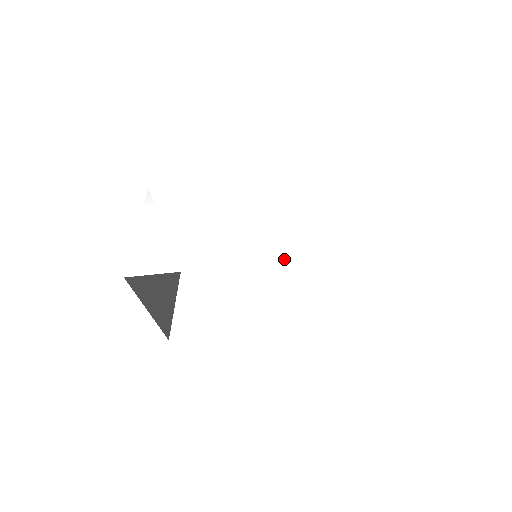
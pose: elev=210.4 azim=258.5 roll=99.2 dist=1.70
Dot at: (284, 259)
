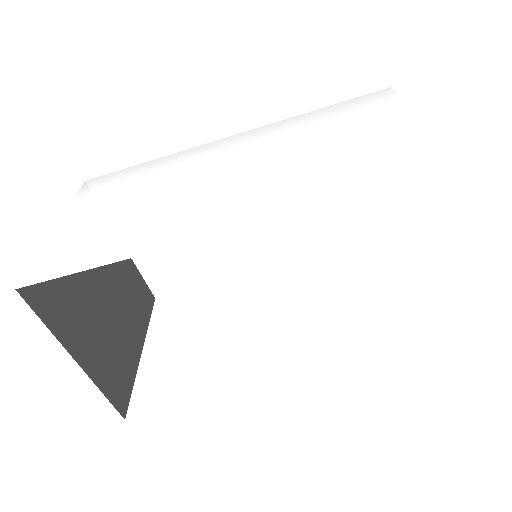
Dot at: (300, 209)
